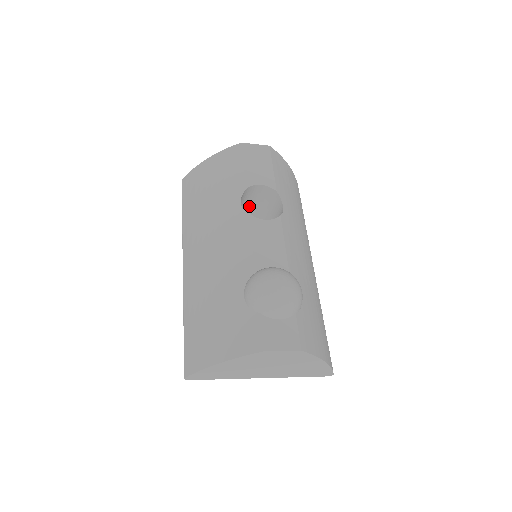
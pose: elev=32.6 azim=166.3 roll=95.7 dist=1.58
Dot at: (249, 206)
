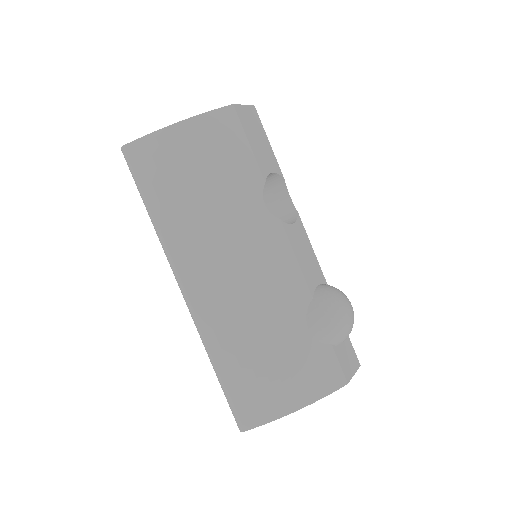
Dot at: occluded
